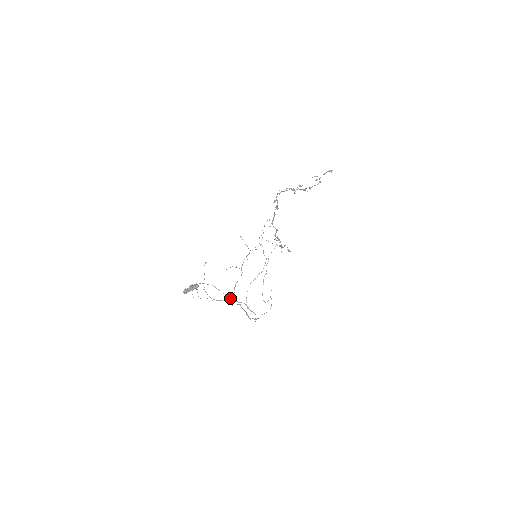
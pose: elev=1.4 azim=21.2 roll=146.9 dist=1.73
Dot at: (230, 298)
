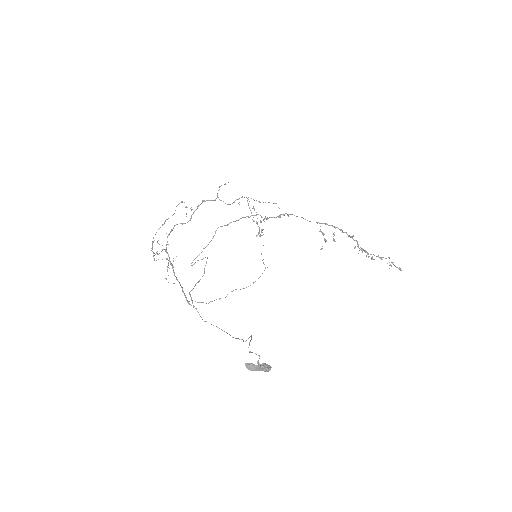
Dot at: occluded
